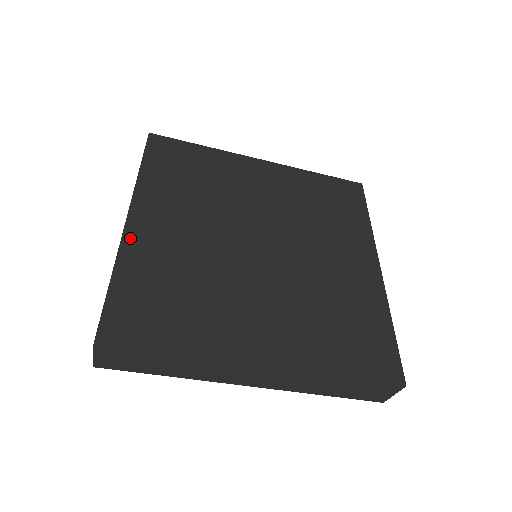
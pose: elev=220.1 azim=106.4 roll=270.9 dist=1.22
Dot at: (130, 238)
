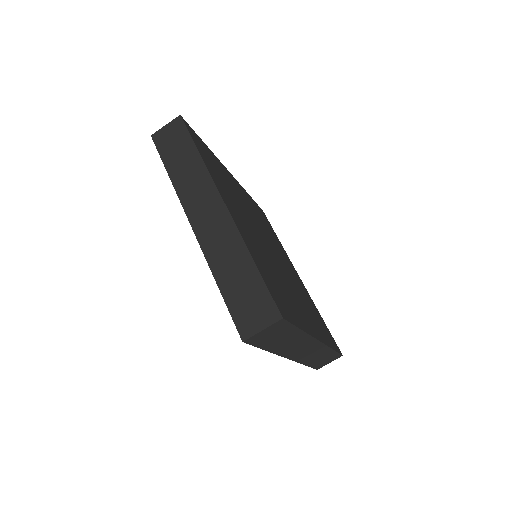
Dot at: (237, 224)
